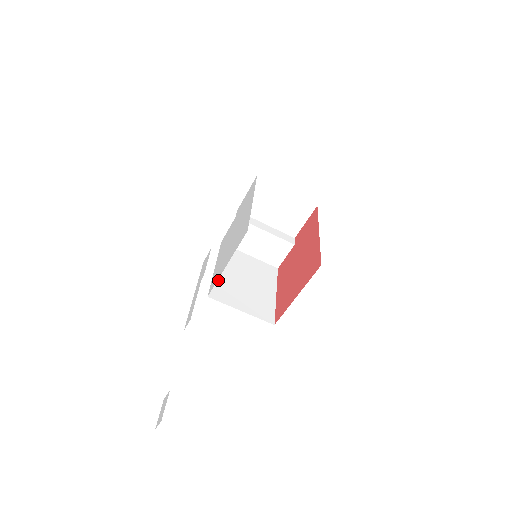
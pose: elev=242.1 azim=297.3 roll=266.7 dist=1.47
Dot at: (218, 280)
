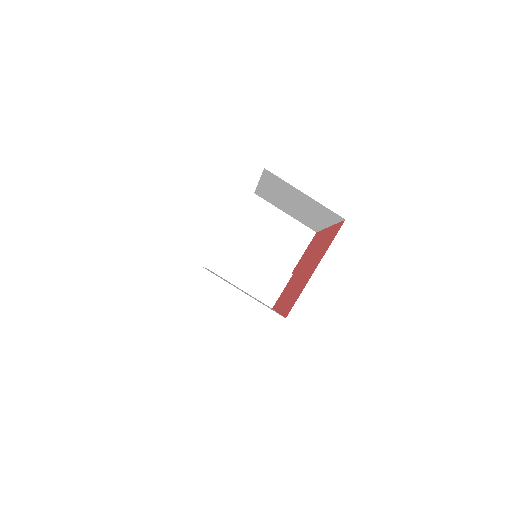
Dot at: occluded
